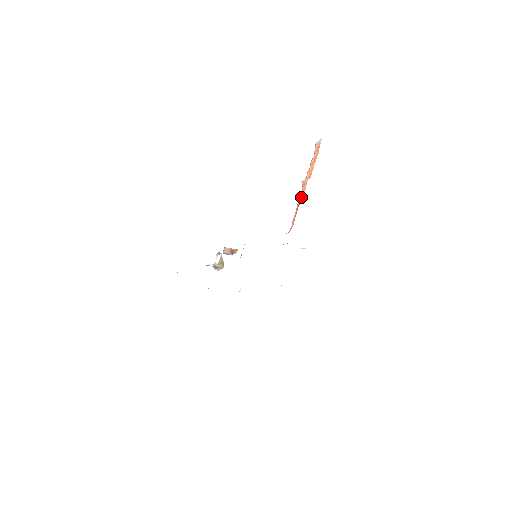
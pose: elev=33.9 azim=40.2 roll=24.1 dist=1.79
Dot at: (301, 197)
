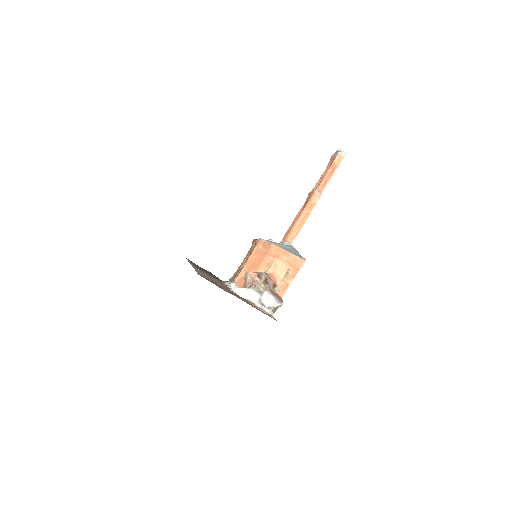
Dot at: (310, 209)
